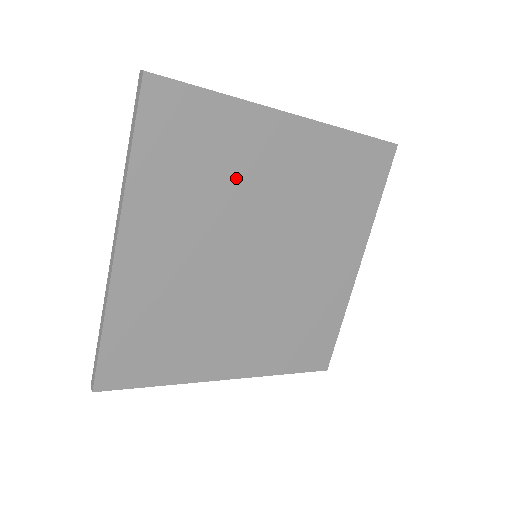
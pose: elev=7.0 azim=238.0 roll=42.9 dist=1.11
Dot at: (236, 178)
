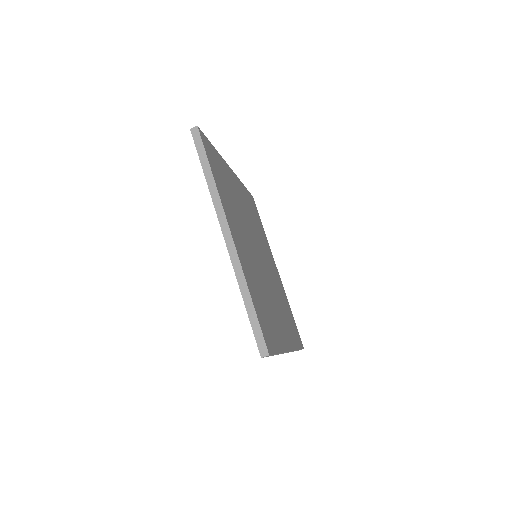
Dot at: (235, 199)
